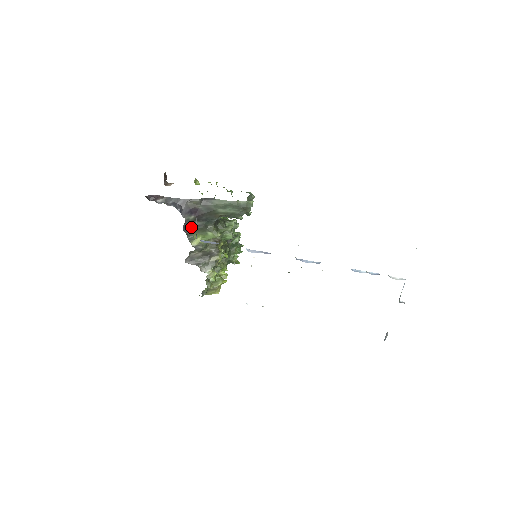
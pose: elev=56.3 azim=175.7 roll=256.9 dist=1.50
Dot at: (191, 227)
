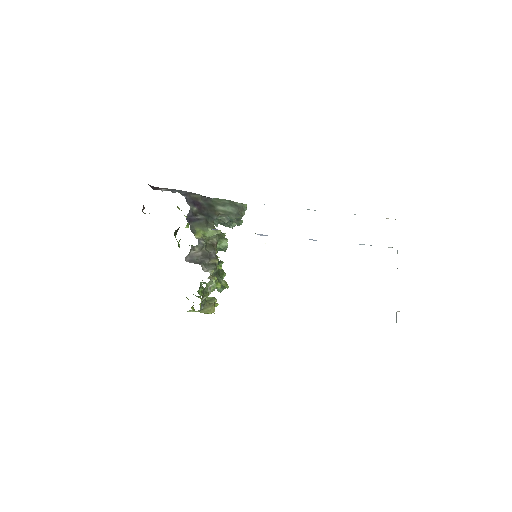
Dot at: (193, 219)
